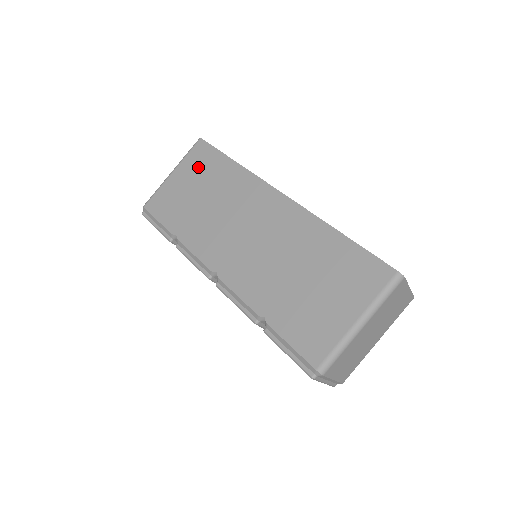
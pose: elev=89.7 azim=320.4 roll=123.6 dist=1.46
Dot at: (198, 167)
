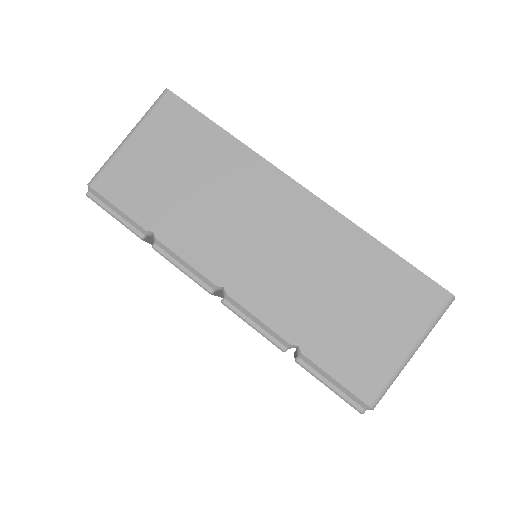
Dot at: (172, 134)
